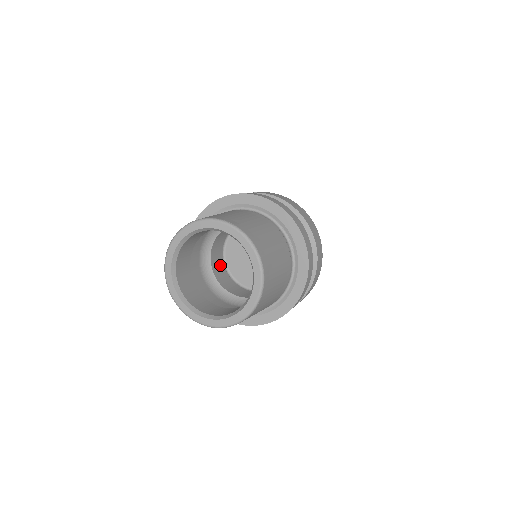
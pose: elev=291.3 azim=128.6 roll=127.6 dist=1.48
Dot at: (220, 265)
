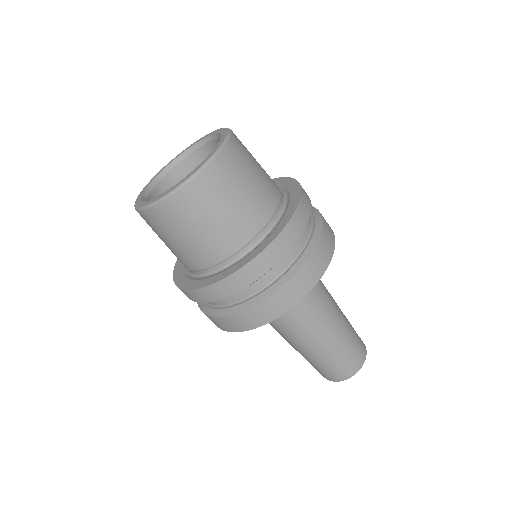
Dot at: occluded
